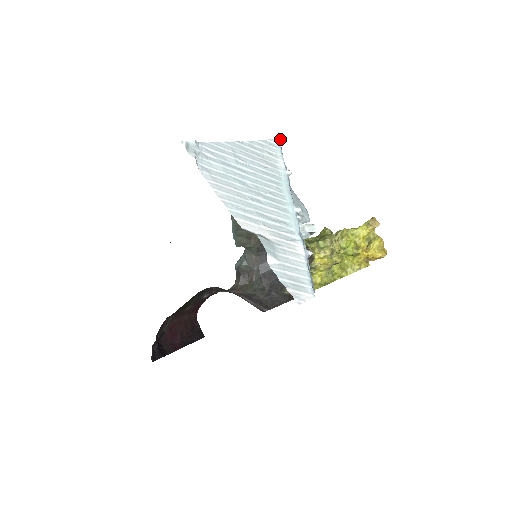
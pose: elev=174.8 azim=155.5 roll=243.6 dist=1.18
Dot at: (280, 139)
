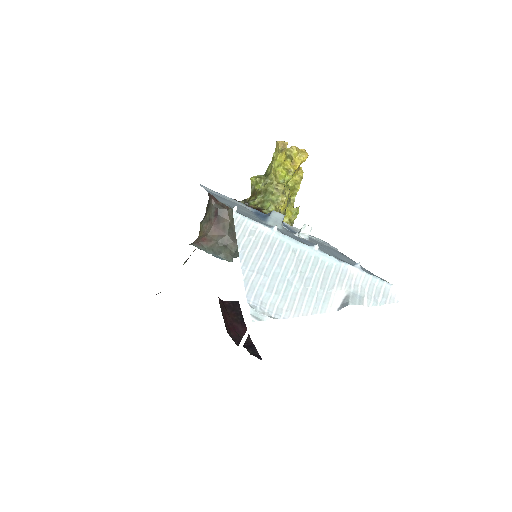
Dot at: (234, 210)
